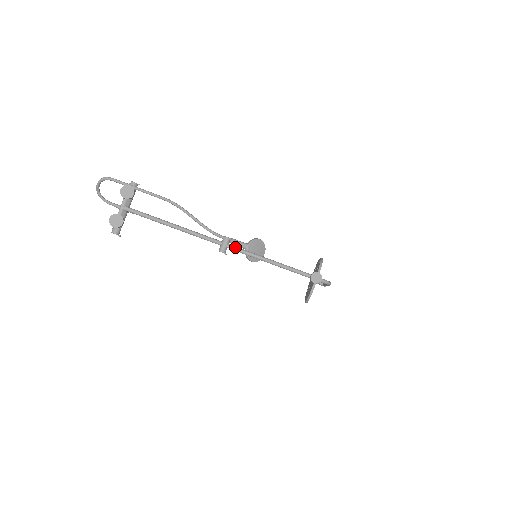
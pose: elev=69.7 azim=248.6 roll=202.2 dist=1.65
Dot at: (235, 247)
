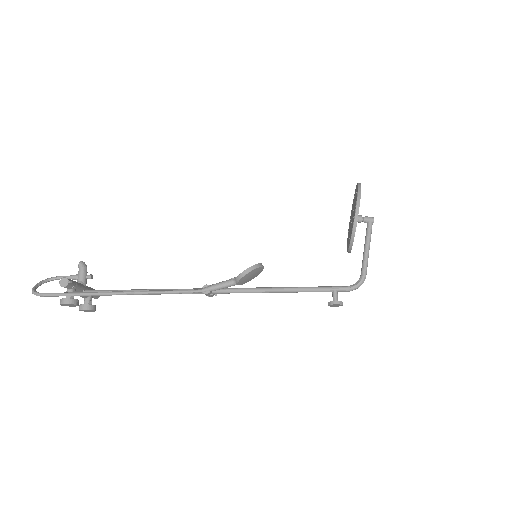
Dot at: (221, 293)
